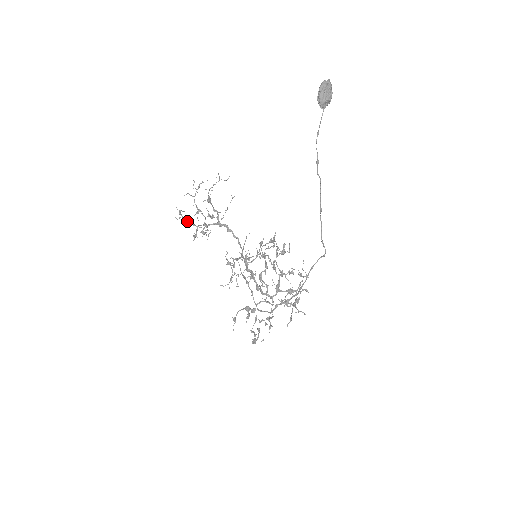
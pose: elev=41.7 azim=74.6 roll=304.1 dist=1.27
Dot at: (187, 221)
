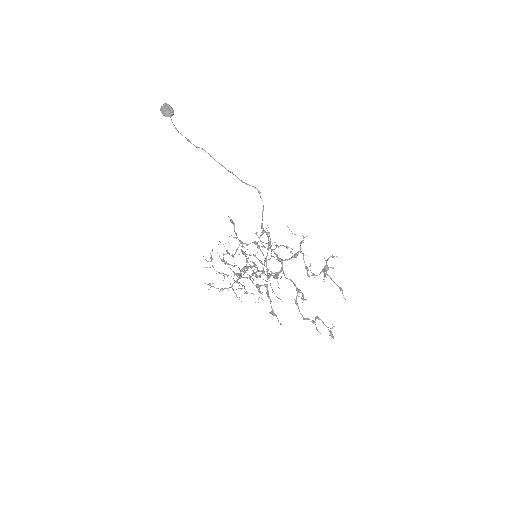
Dot at: (222, 289)
